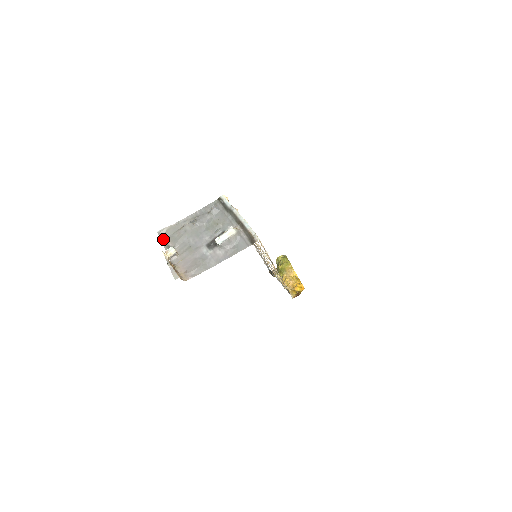
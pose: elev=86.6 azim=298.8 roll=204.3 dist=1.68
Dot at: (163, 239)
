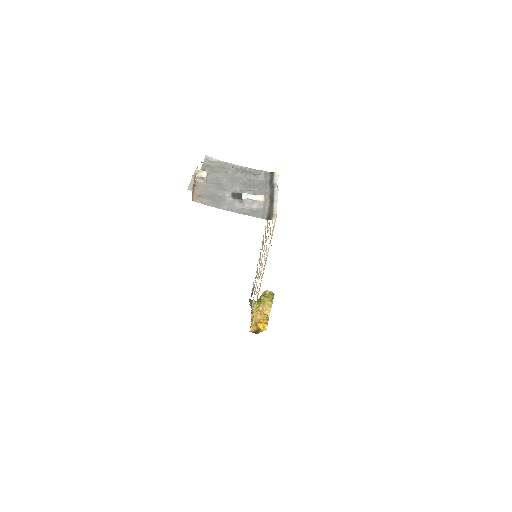
Dot at: (205, 164)
